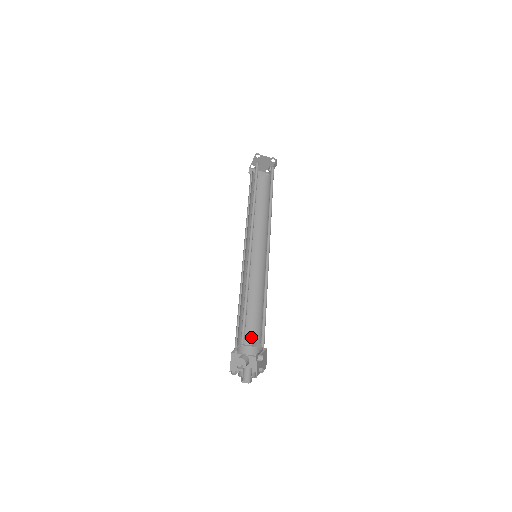
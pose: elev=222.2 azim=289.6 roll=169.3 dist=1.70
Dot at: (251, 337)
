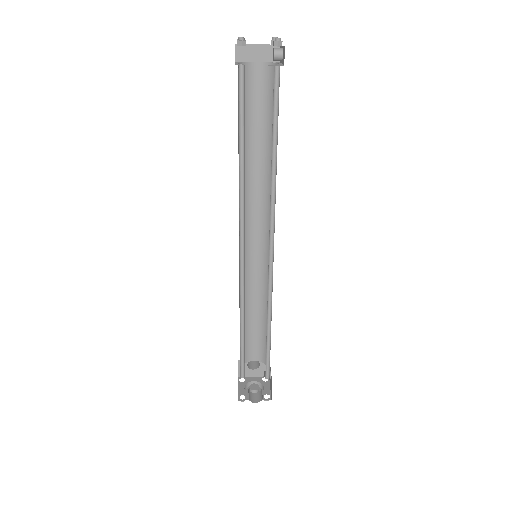
Dot at: (259, 345)
